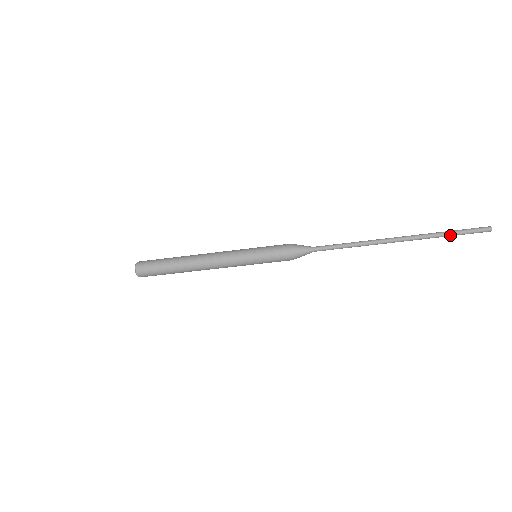
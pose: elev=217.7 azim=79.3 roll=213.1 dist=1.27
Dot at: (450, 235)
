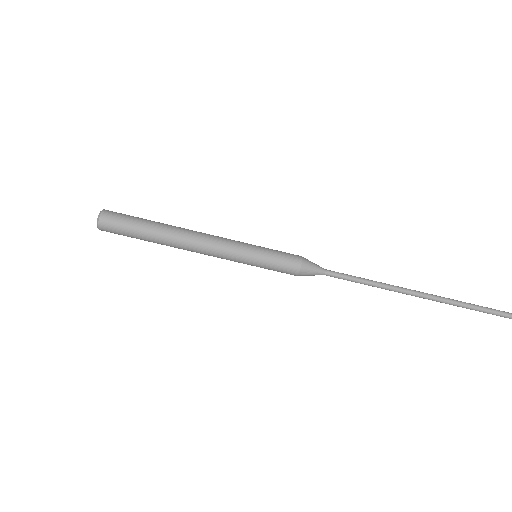
Dot at: (471, 308)
